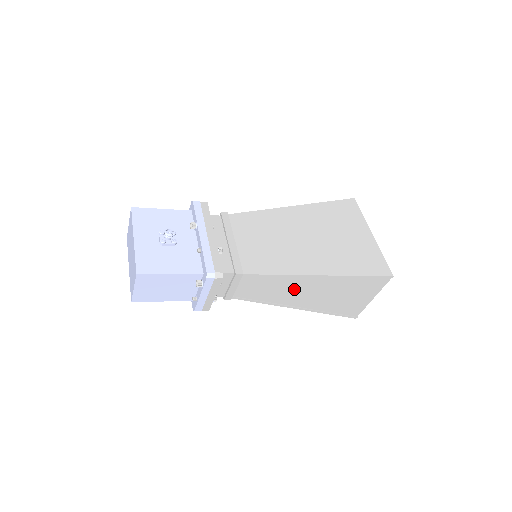
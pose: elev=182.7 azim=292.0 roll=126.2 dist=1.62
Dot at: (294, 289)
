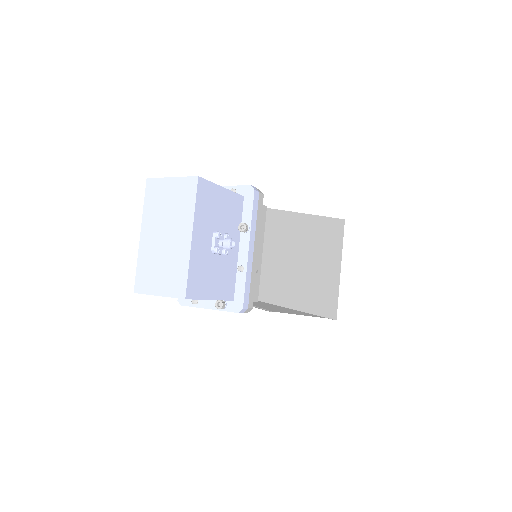
Dot at: (269, 305)
